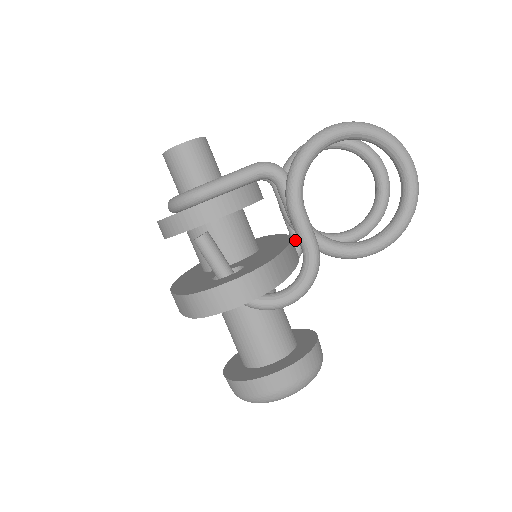
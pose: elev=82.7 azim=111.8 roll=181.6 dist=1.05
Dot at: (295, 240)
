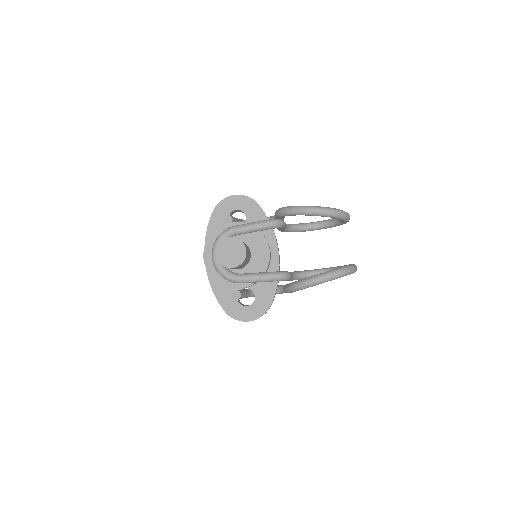
Dot at: occluded
